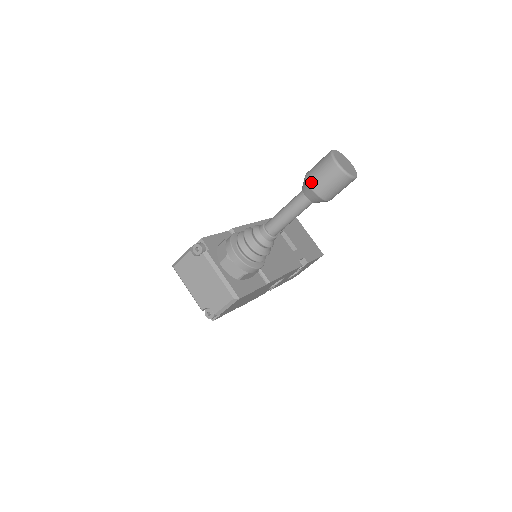
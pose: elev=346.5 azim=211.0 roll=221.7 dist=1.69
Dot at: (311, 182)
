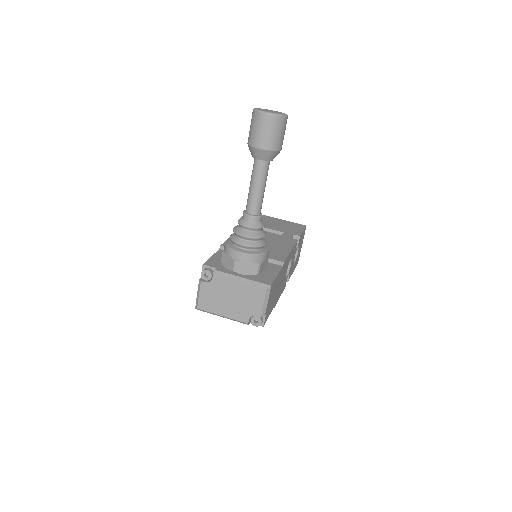
Dot at: (256, 144)
